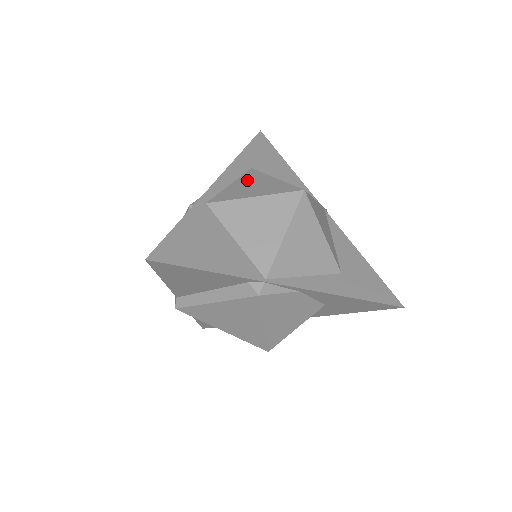
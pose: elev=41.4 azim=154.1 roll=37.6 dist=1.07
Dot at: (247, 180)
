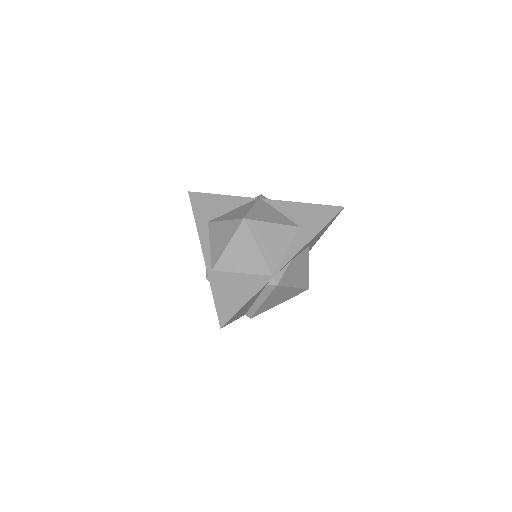
Dot at: (214, 235)
